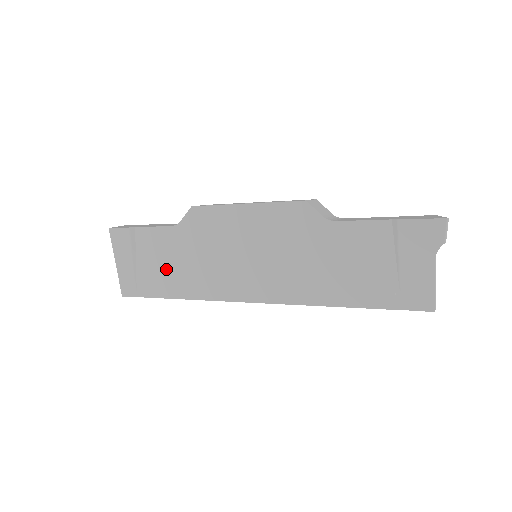
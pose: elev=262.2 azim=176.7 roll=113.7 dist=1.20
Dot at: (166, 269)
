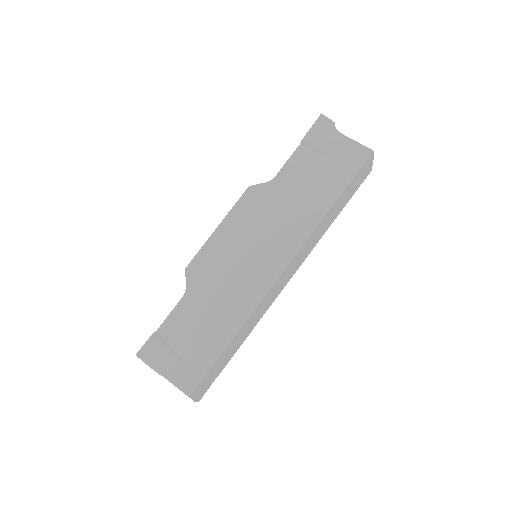
Dot at: (205, 329)
